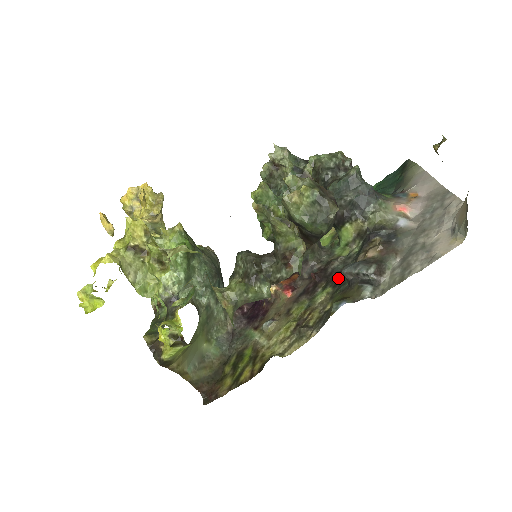
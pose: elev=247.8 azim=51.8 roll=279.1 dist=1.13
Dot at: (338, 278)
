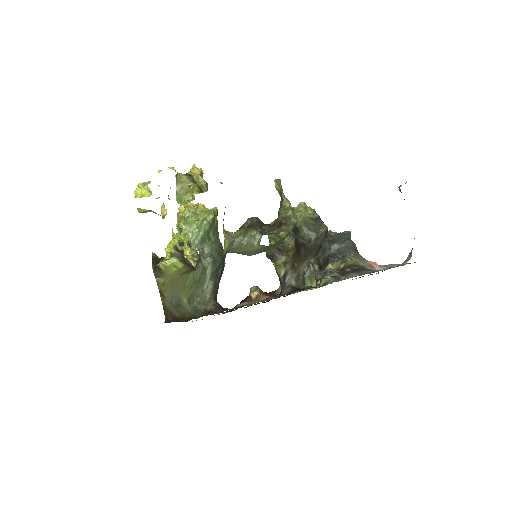
Dot at: (310, 288)
